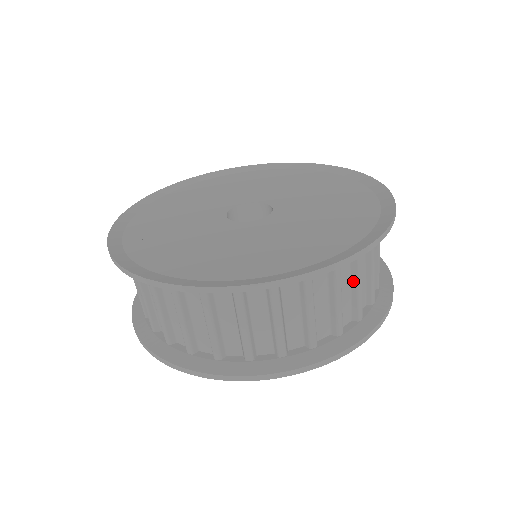
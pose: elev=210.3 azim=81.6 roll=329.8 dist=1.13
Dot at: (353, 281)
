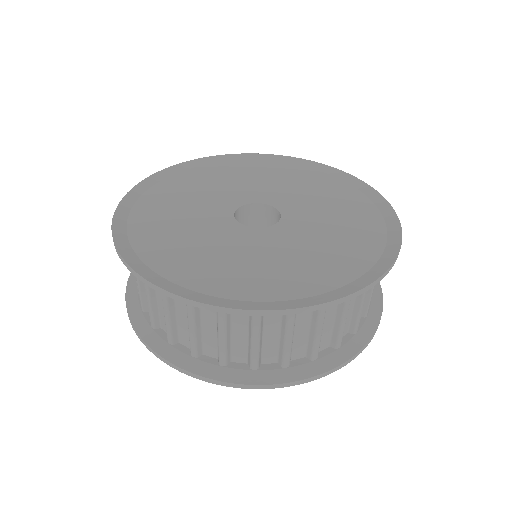
Dot at: (357, 300)
